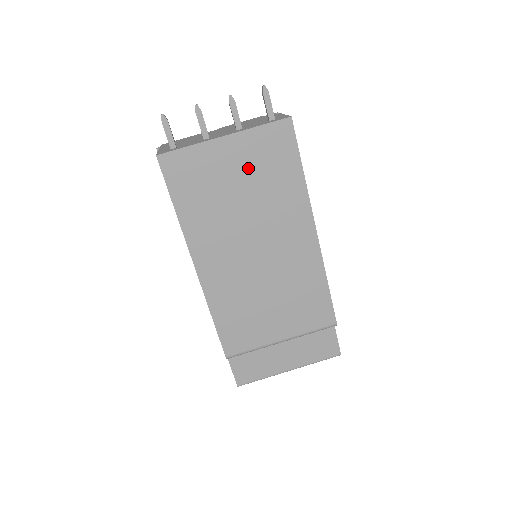
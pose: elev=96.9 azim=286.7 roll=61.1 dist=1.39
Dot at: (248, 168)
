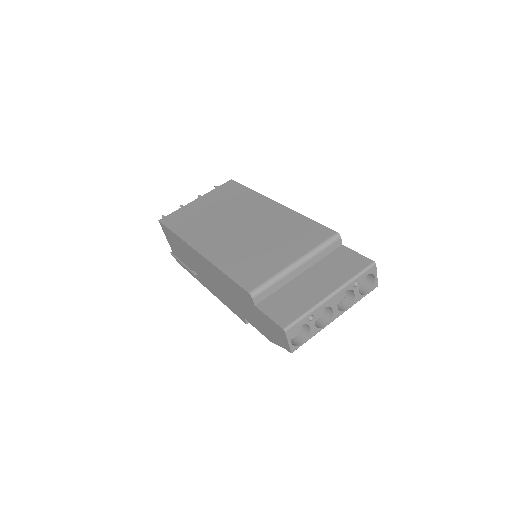
Dot at: (216, 202)
